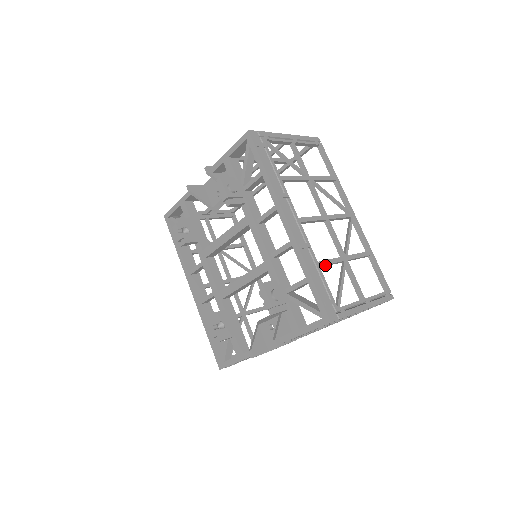
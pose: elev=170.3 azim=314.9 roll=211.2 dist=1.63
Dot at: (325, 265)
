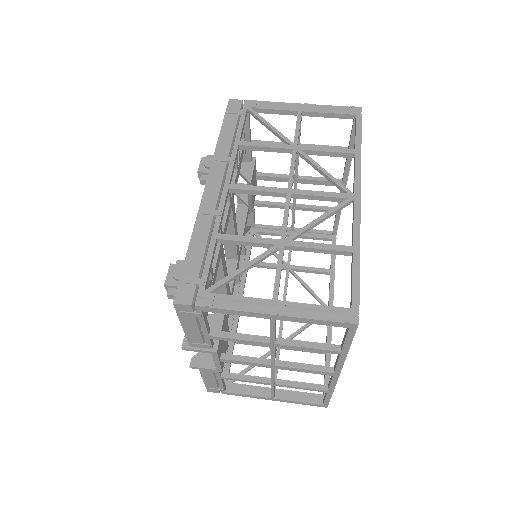
Dot at: (232, 241)
